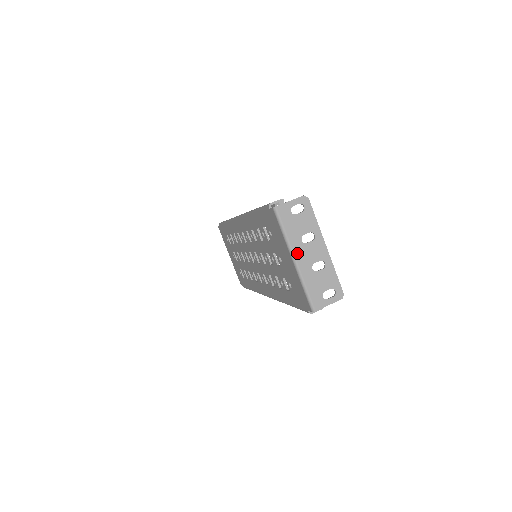
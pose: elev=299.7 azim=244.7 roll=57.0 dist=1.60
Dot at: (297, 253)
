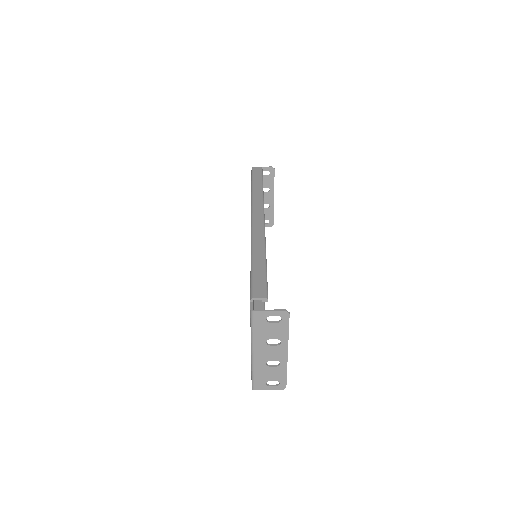
Dot at: (257, 350)
